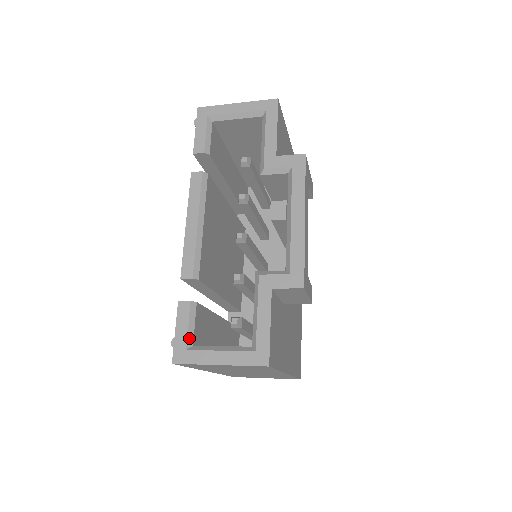
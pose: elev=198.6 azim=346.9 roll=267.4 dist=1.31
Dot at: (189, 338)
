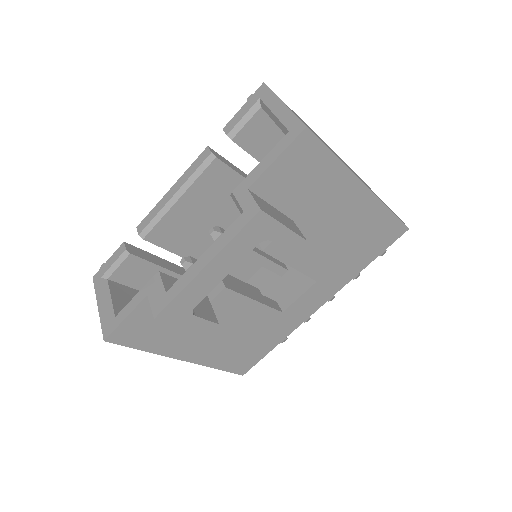
Dot at: (108, 272)
